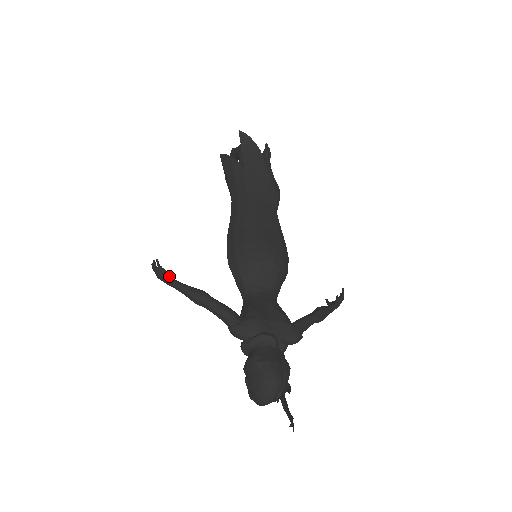
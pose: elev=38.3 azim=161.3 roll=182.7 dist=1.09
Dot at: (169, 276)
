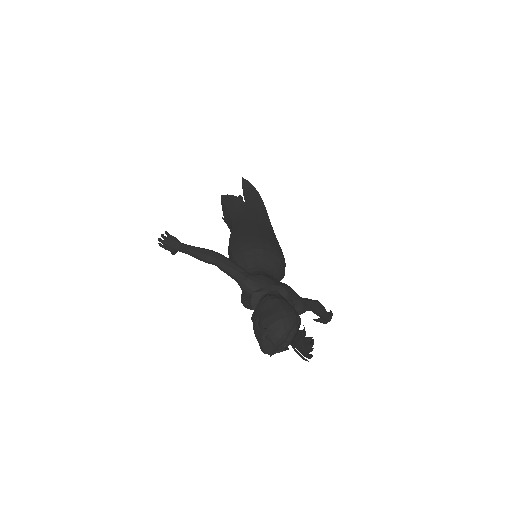
Dot at: (179, 241)
